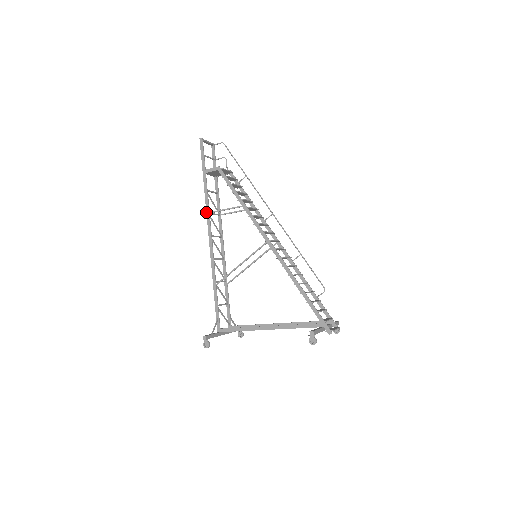
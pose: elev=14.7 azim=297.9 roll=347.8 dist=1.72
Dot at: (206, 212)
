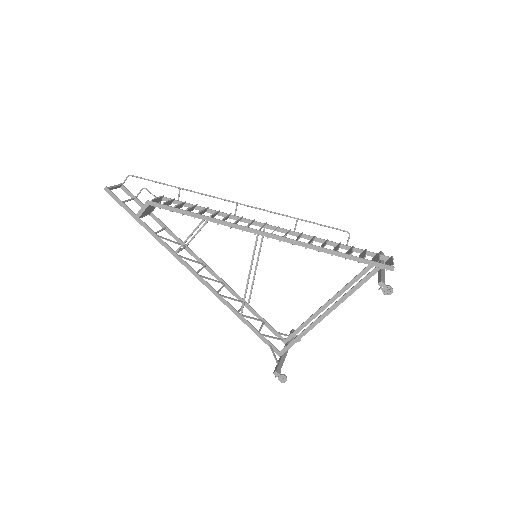
Dot at: occluded
